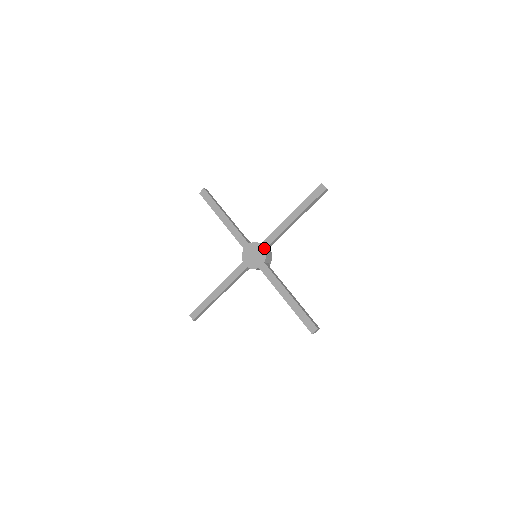
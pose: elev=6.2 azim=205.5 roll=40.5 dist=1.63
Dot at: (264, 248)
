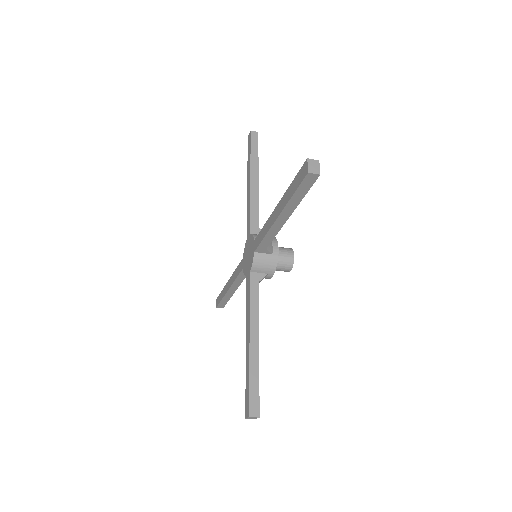
Dot at: (254, 249)
